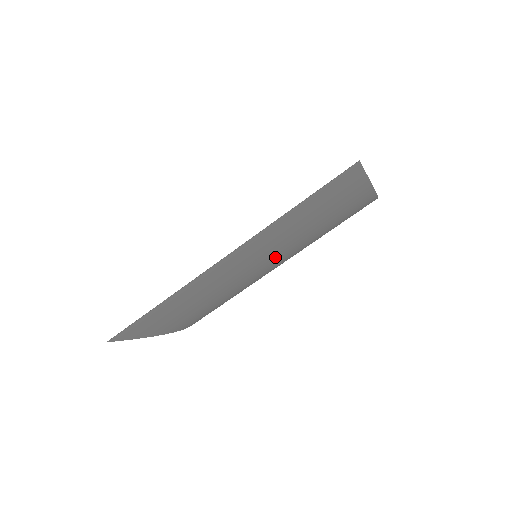
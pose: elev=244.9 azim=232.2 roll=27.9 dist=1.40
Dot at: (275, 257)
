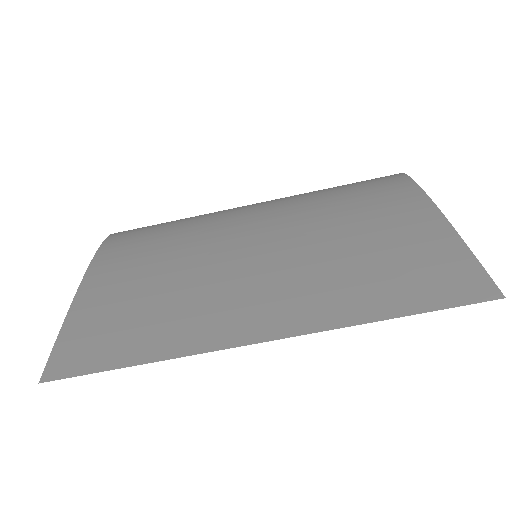
Dot at: occluded
